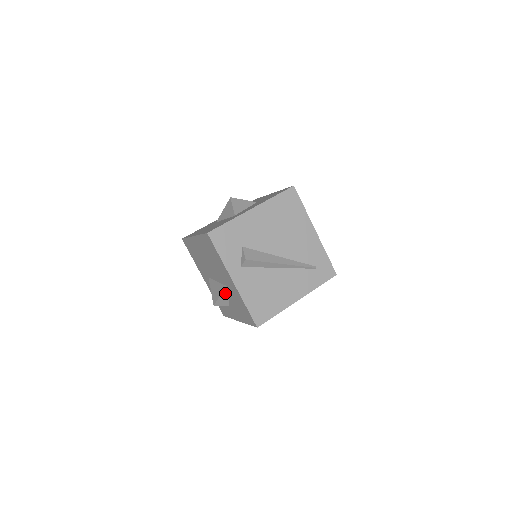
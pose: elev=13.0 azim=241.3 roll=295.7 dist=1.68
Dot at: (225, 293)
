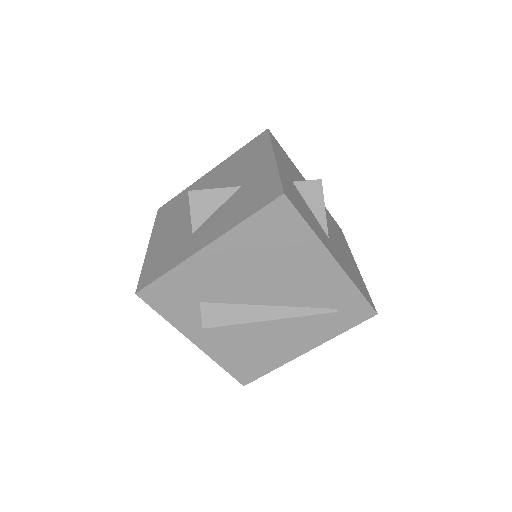
Dot at: occluded
